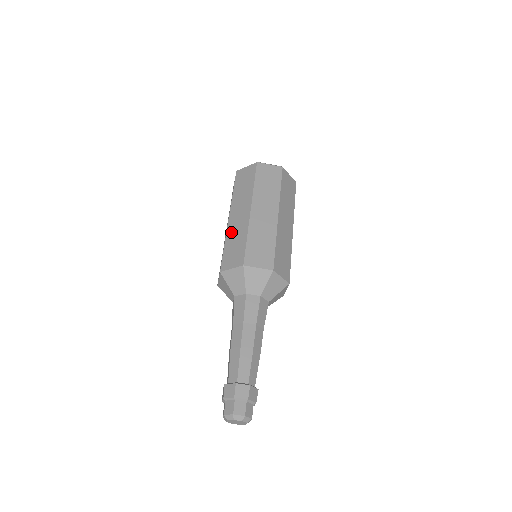
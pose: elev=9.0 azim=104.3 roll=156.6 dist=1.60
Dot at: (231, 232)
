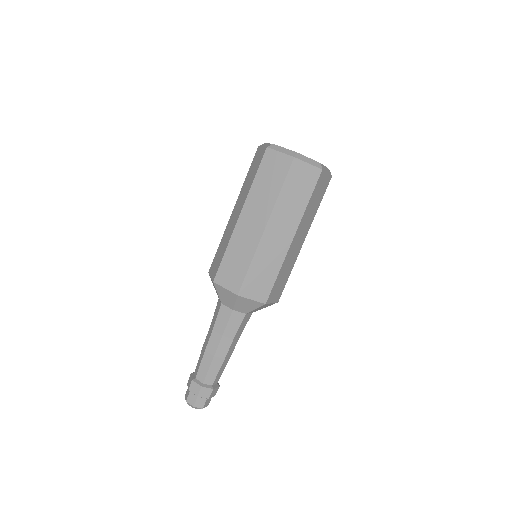
Dot at: (226, 232)
